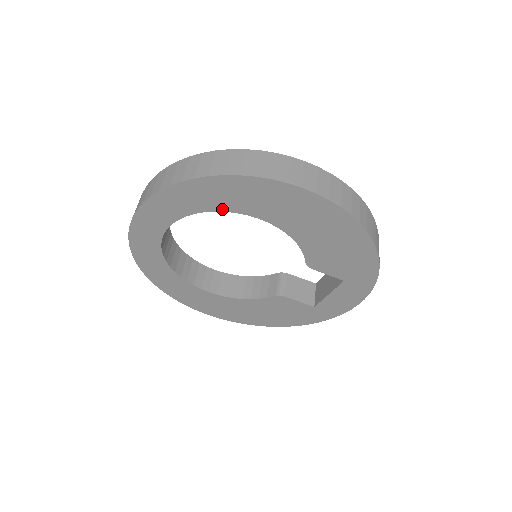
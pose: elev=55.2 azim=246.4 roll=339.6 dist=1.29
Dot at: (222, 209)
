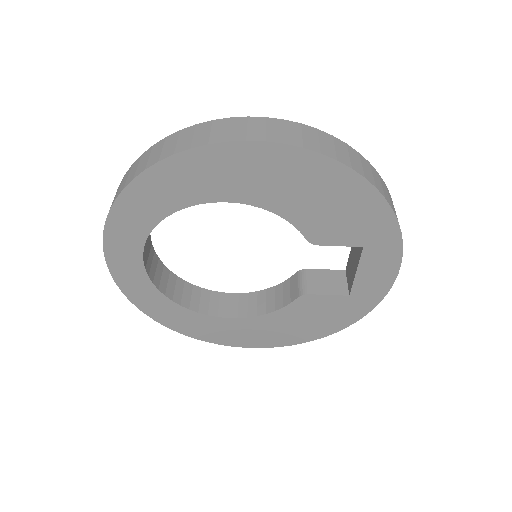
Dot at: (181, 206)
